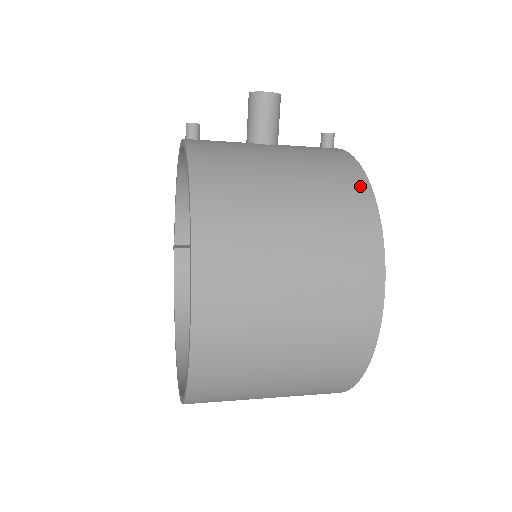
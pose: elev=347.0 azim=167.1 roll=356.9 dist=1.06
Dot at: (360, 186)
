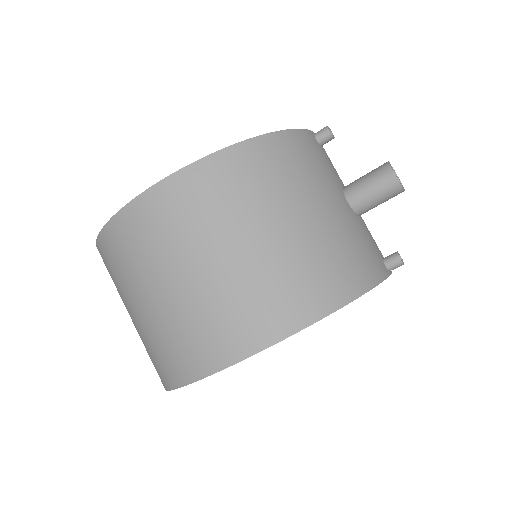
Dot at: (336, 295)
